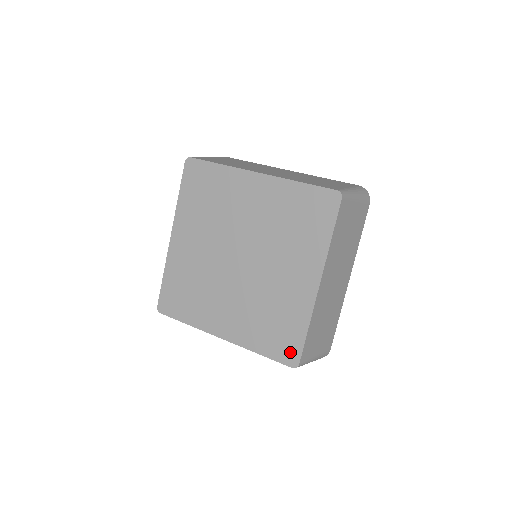
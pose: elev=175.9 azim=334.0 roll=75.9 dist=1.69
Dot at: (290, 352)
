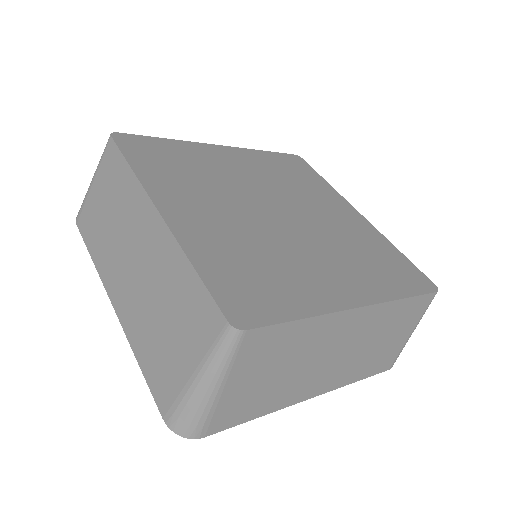
Dot at: (248, 308)
